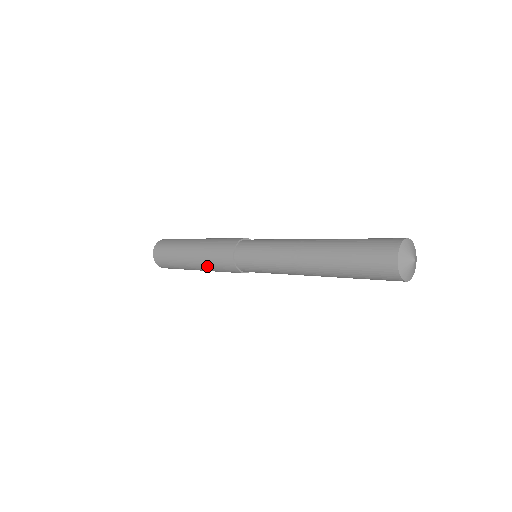
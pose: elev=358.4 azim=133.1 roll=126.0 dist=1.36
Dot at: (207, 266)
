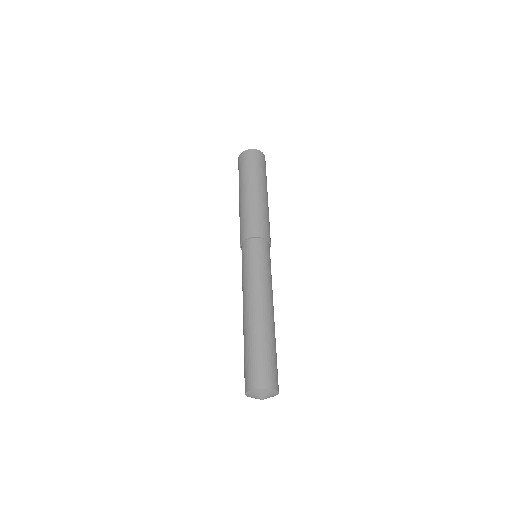
Dot at: occluded
